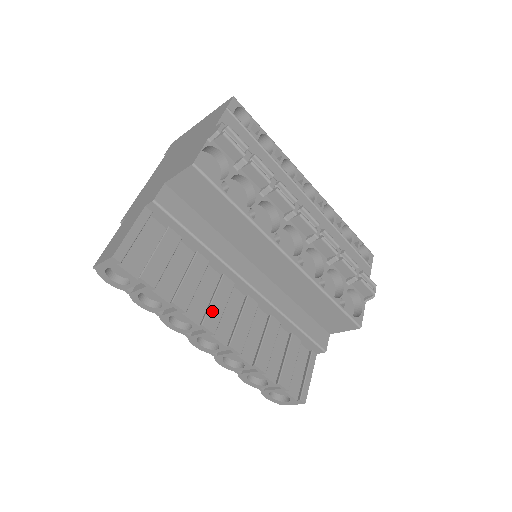
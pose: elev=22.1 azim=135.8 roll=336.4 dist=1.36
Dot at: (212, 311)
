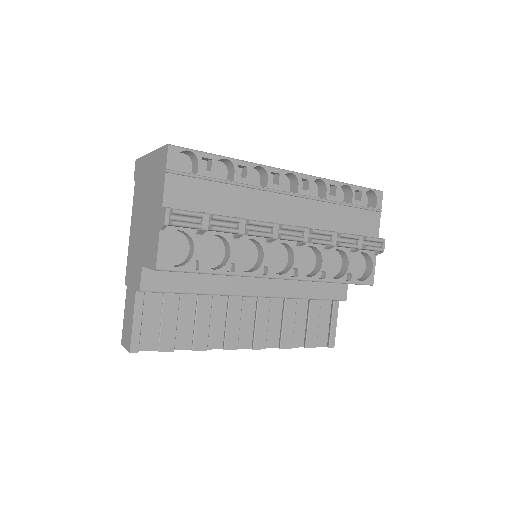
Dot at: (229, 333)
